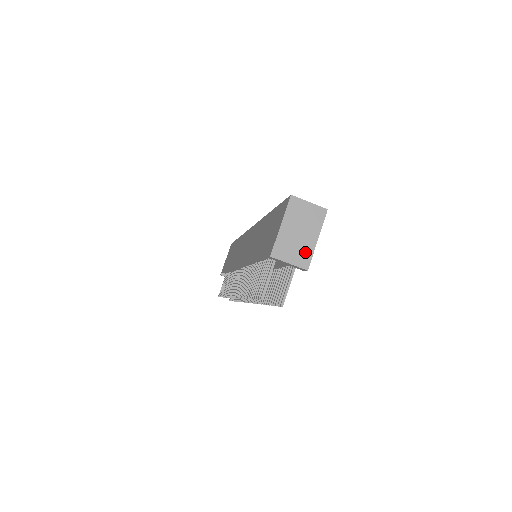
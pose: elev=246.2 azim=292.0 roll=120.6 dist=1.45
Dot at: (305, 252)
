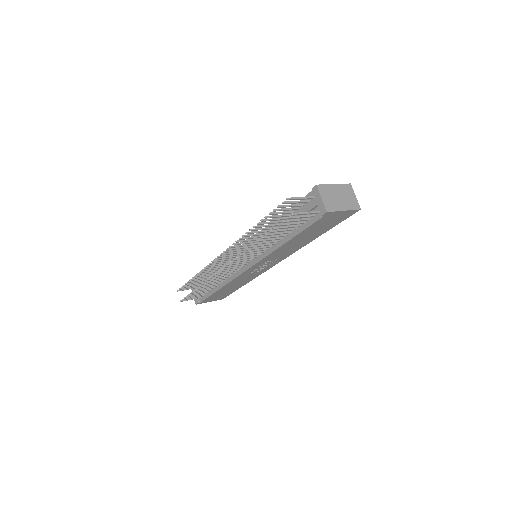
Dot at: (334, 206)
